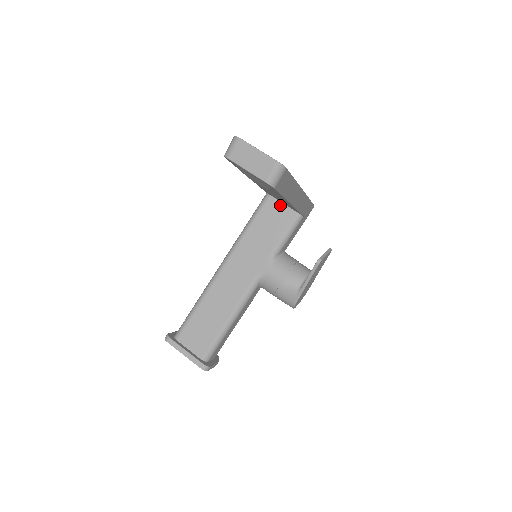
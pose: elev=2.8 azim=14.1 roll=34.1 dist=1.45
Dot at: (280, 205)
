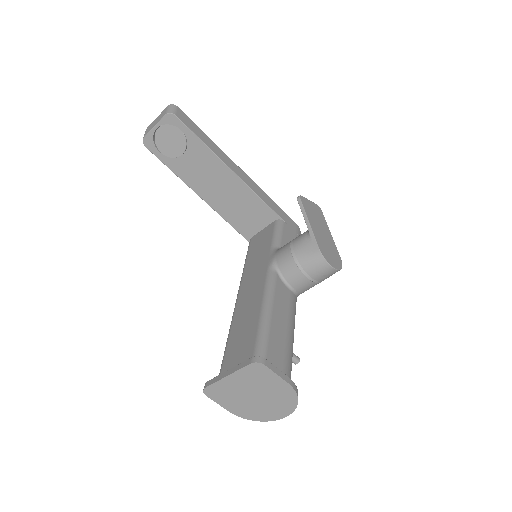
Dot at: (261, 232)
